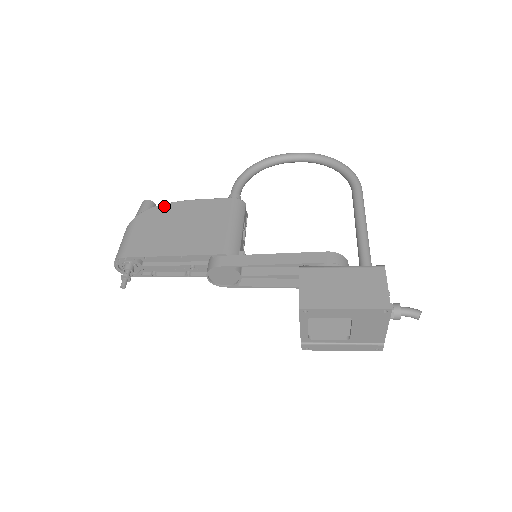
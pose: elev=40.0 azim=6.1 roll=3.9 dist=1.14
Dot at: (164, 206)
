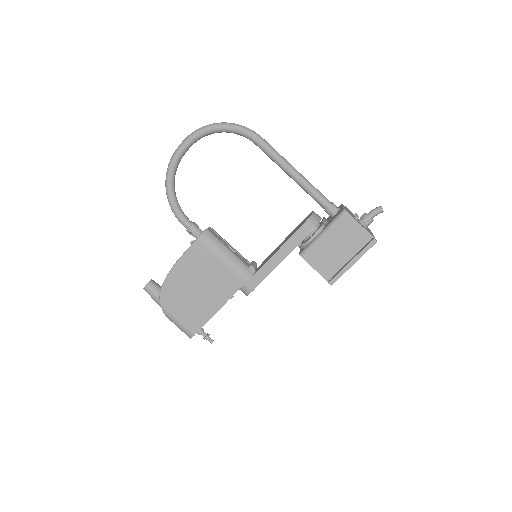
Dot at: (166, 284)
